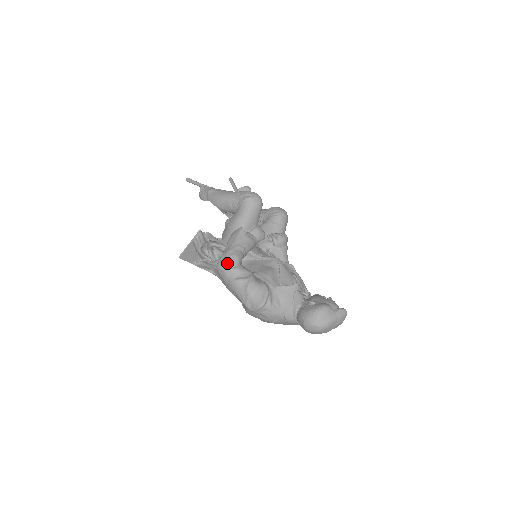
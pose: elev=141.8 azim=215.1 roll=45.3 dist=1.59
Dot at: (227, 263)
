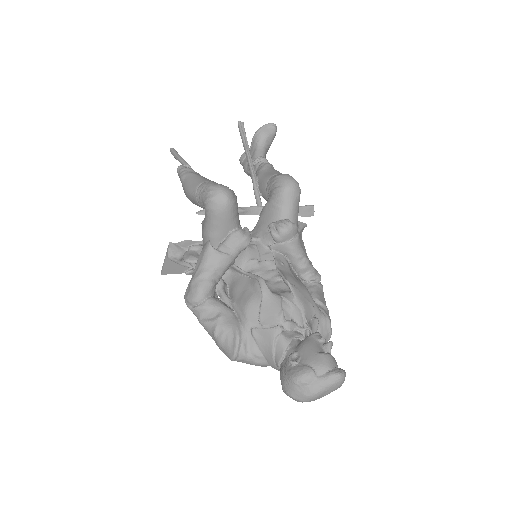
Dot at: (190, 300)
